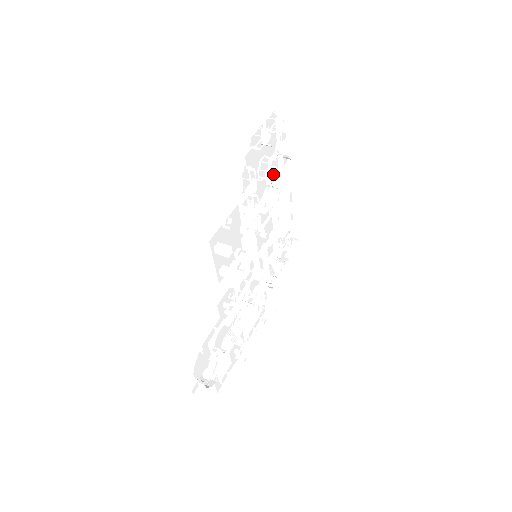
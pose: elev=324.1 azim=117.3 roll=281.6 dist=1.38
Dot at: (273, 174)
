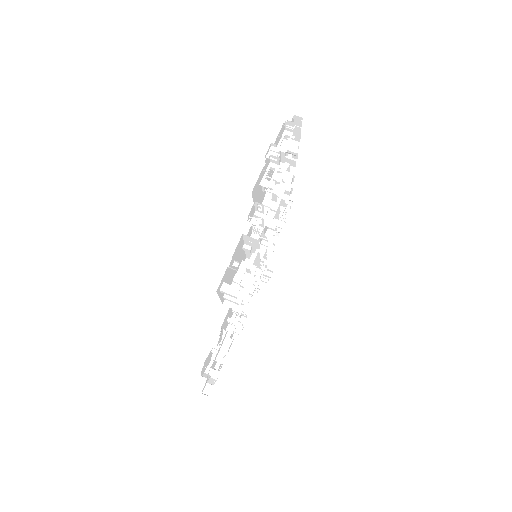
Dot at: occluded
